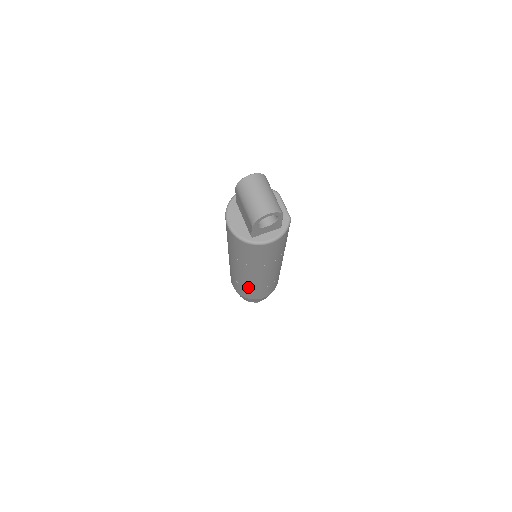
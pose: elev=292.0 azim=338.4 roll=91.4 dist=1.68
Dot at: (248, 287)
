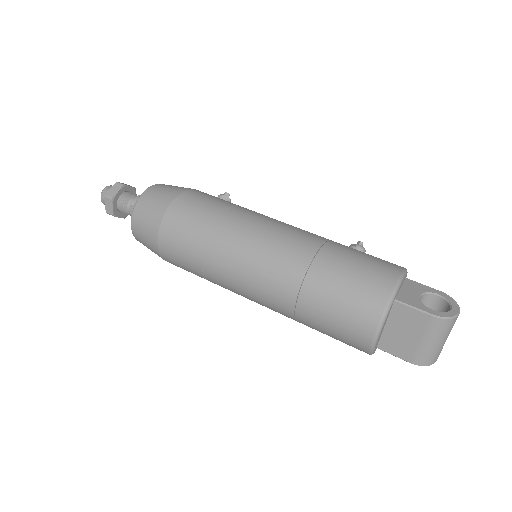
Dot at: occluded
